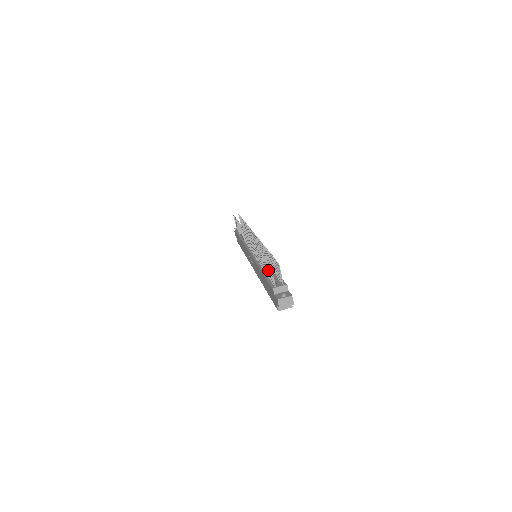
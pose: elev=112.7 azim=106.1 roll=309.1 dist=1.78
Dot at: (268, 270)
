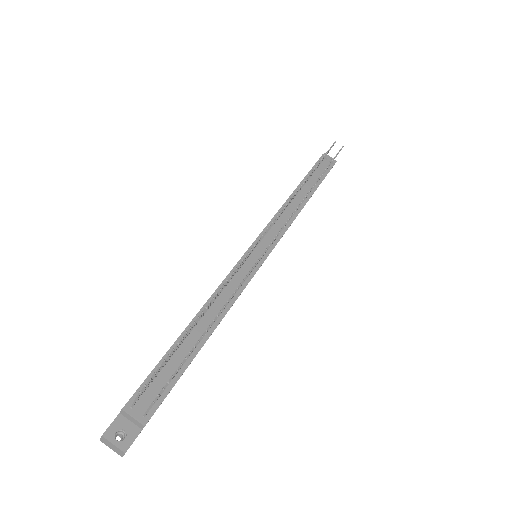
Dot at: occluded
